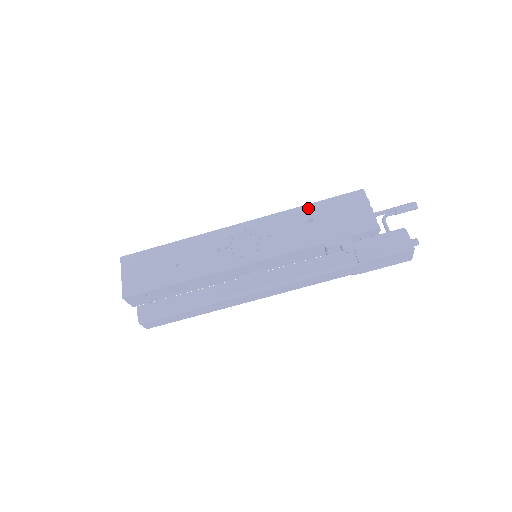
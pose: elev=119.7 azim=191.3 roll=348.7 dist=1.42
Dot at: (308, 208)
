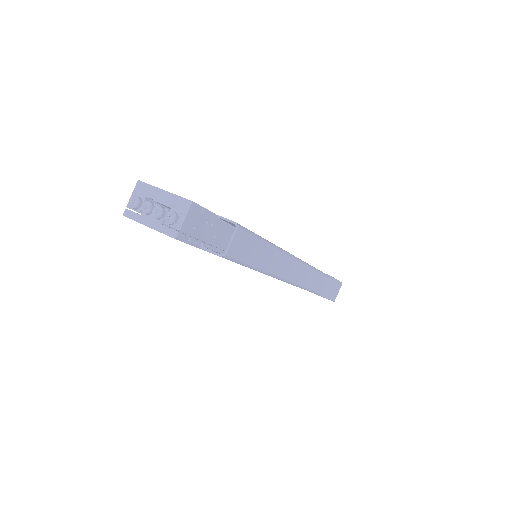
Dot at: occluded
